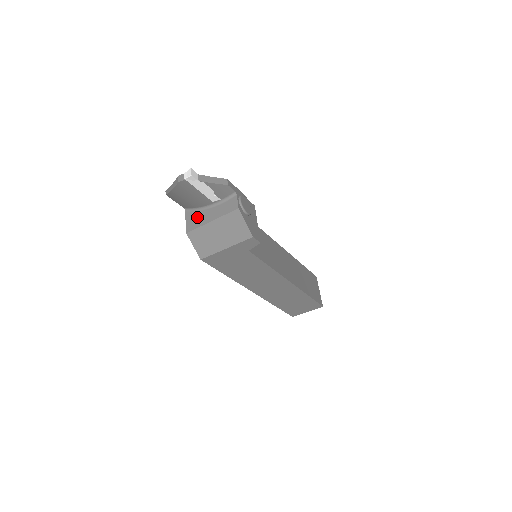
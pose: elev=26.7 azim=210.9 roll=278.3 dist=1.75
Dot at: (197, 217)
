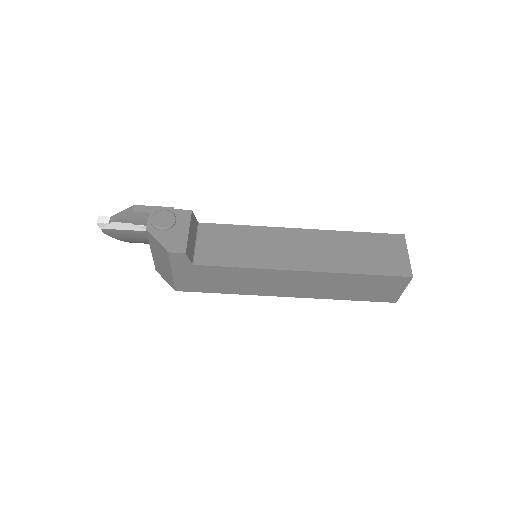
Dot at: occluded
